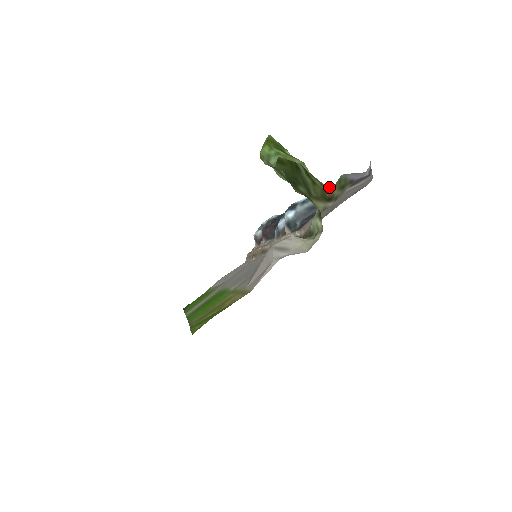
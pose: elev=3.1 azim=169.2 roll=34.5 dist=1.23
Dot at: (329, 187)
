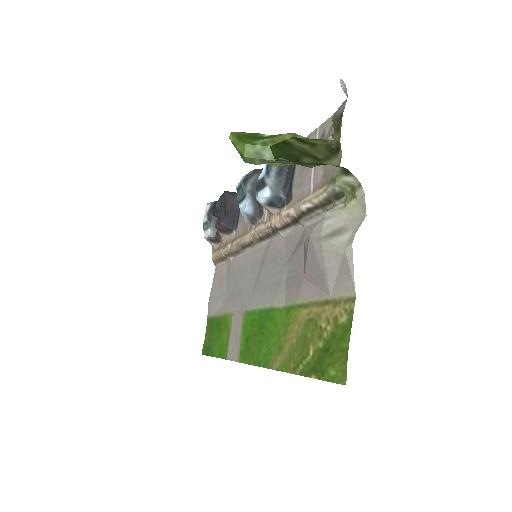
Dot at: (330, 138)
